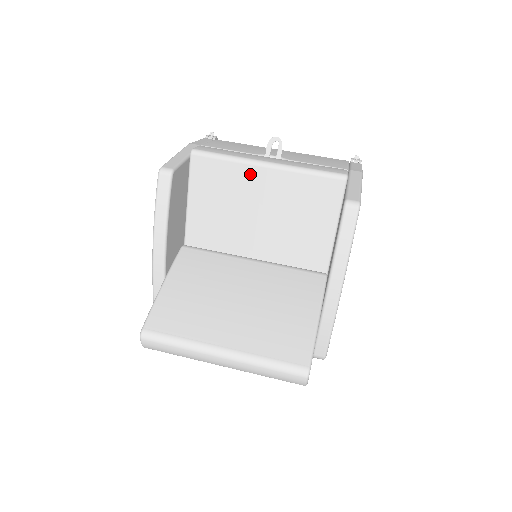
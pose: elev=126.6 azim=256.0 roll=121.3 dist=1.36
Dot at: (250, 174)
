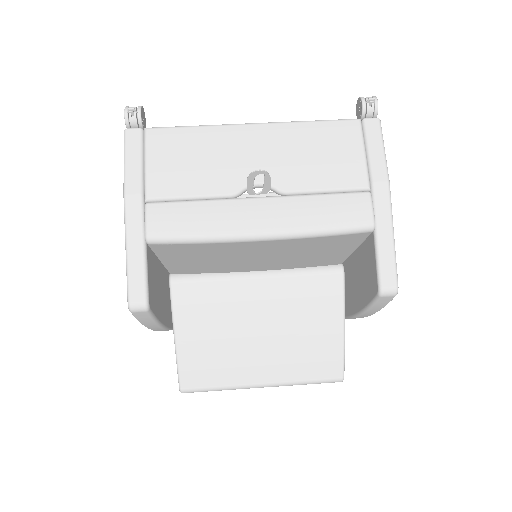
Dot at: (241, 246)
